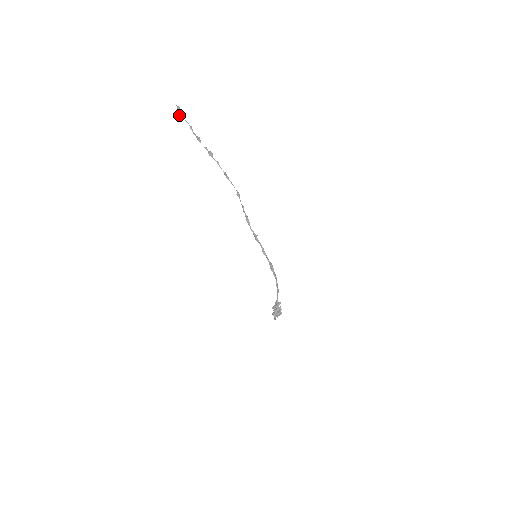
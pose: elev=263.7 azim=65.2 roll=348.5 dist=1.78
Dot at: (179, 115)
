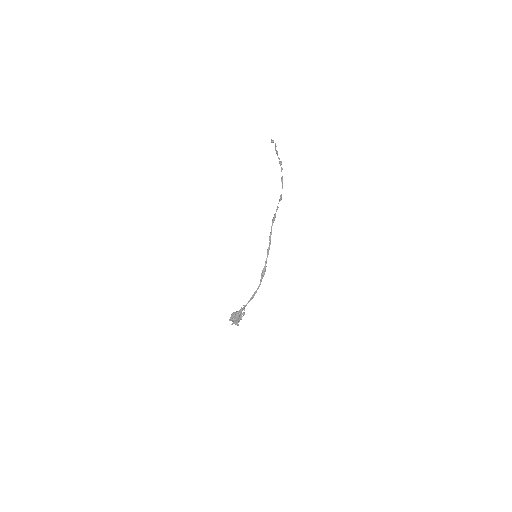
Dot at: occluded
